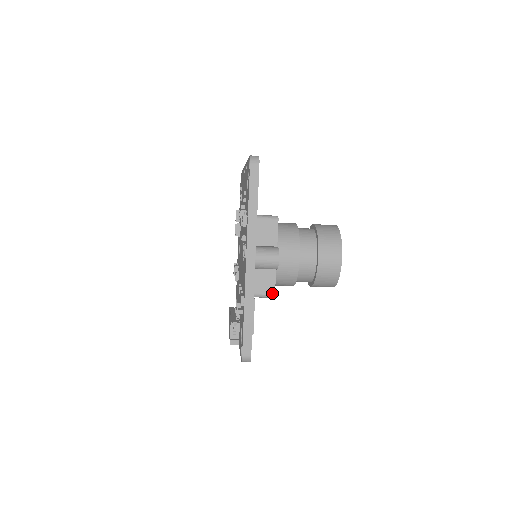
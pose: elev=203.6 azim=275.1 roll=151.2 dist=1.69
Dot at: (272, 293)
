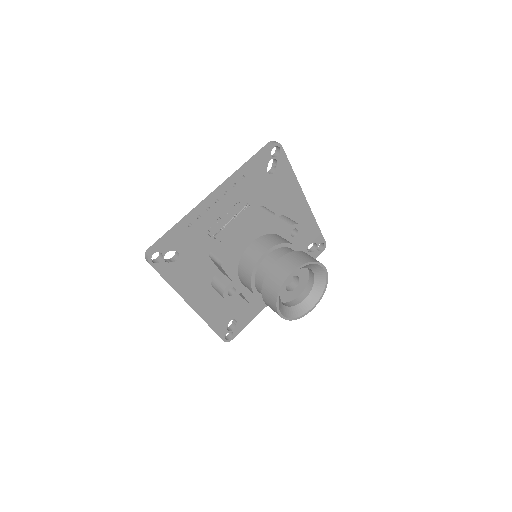
Dot at: (248, 302)
